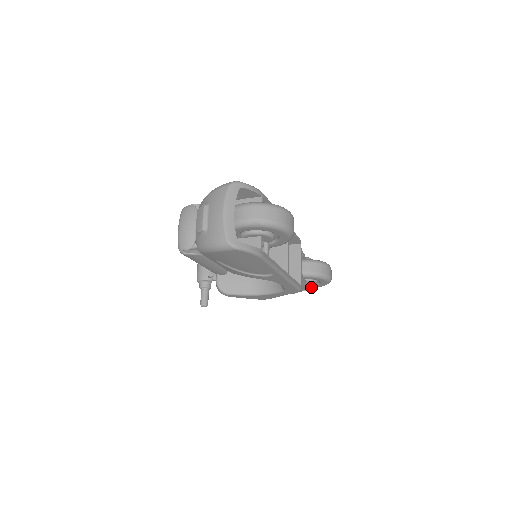
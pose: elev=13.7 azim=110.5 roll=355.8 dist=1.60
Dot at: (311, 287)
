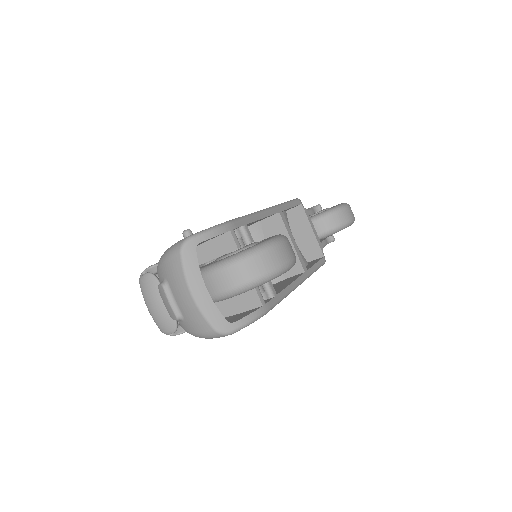
Dot at: (334, 240)
